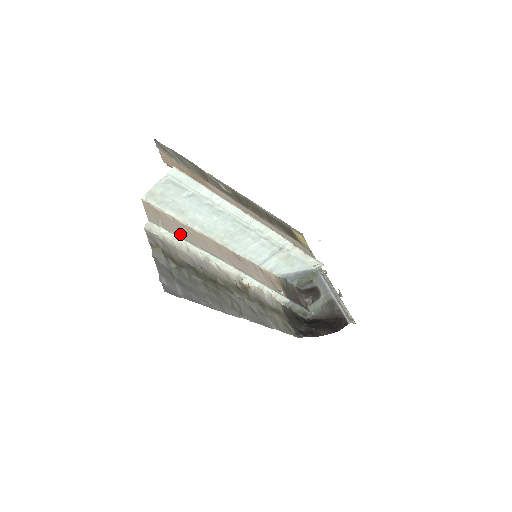
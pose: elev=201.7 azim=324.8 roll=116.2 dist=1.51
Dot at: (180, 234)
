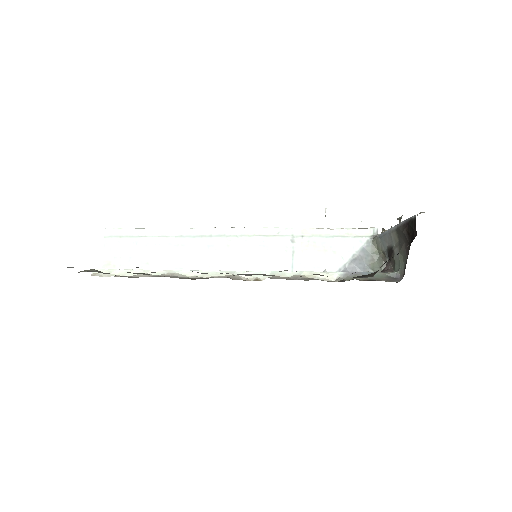
Dot at: occluded
